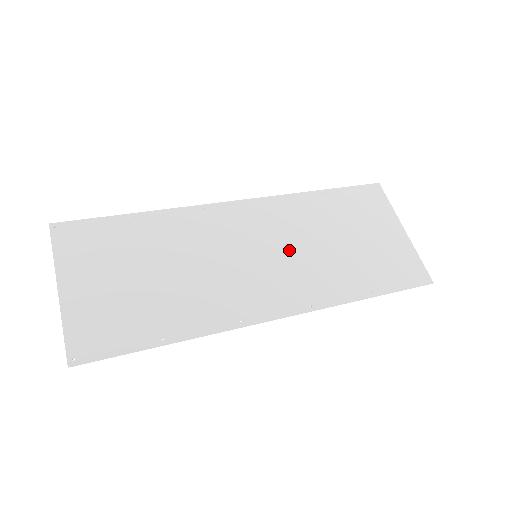
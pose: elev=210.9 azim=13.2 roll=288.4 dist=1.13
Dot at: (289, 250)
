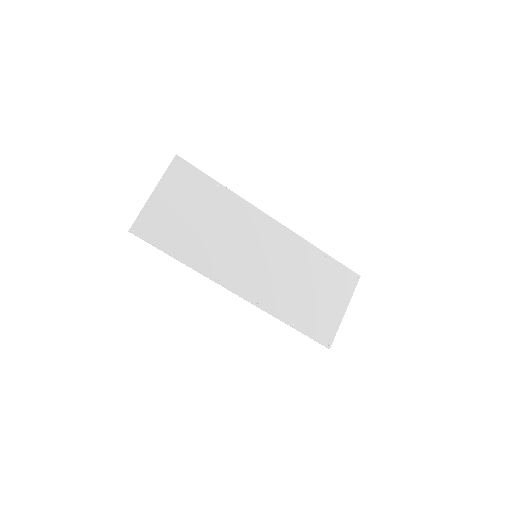
Dot at: (275, 268)
